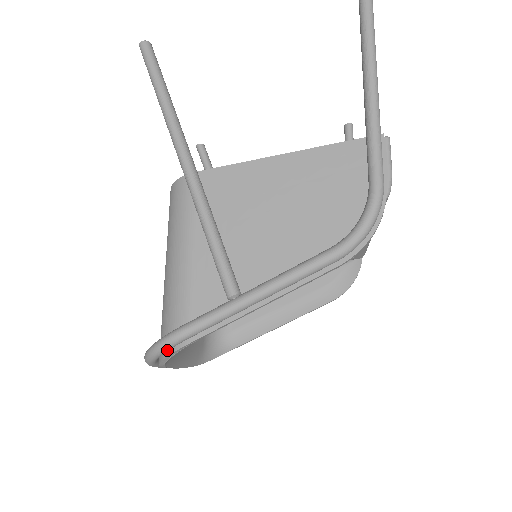
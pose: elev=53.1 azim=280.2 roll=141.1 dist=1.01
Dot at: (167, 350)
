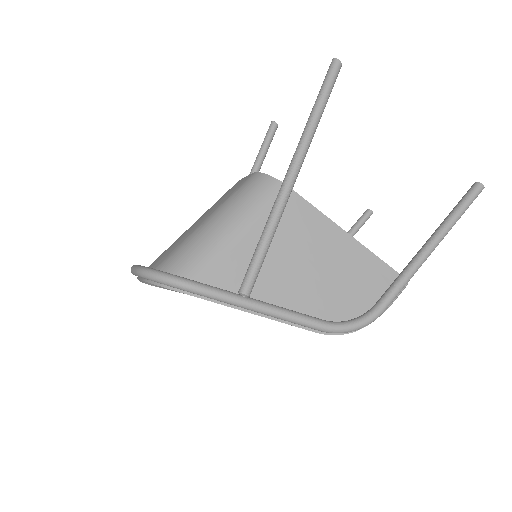
Dot at: (169, 286)
